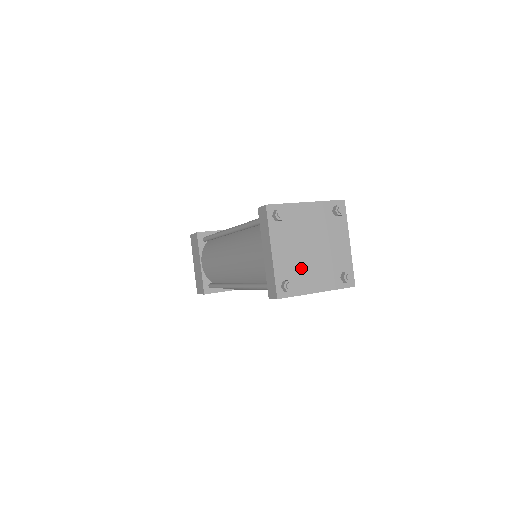
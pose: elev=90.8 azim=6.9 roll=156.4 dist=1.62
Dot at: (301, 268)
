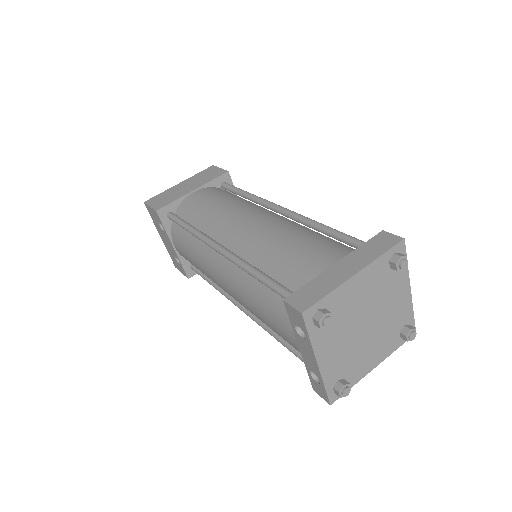
Dot at: (342, 324)
